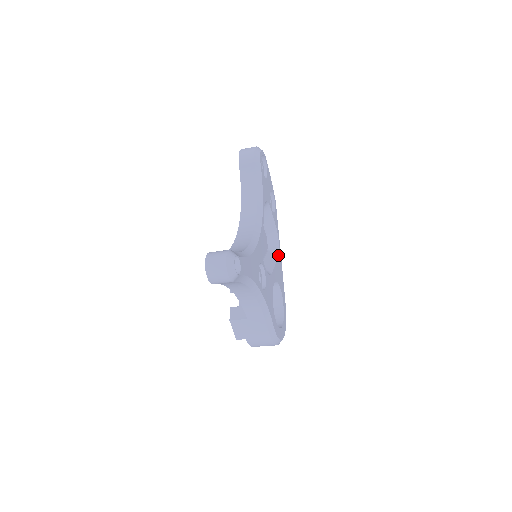
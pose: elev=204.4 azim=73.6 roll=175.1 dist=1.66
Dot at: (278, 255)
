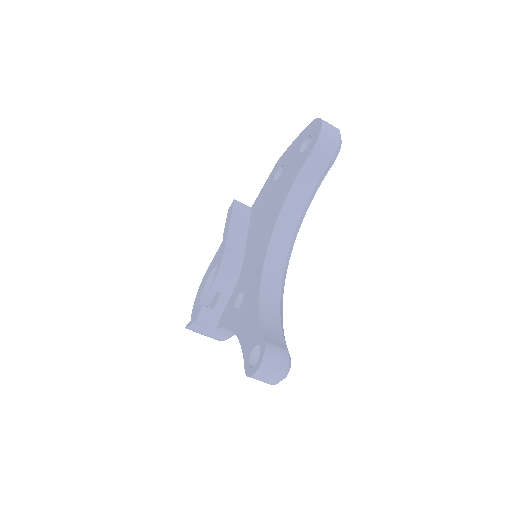
Dot at: occluded
